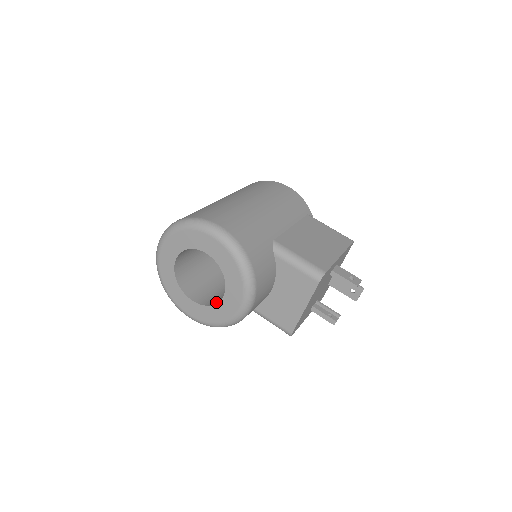
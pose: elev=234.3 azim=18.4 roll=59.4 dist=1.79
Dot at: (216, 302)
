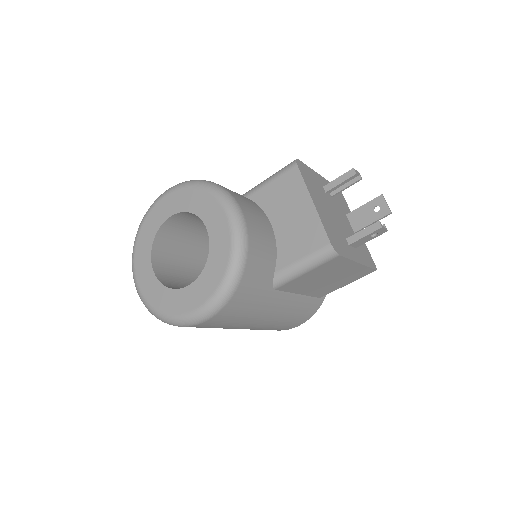
Dot at: occluded
